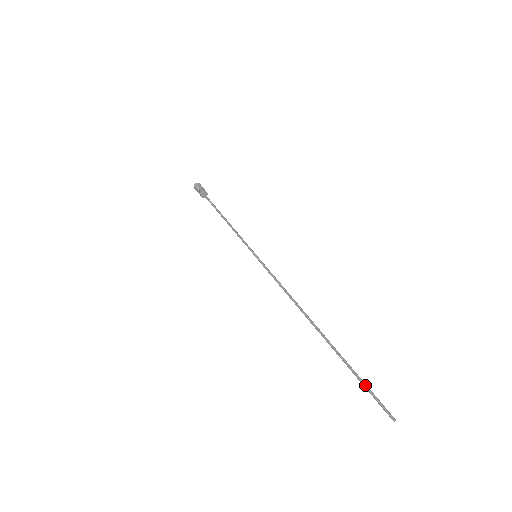
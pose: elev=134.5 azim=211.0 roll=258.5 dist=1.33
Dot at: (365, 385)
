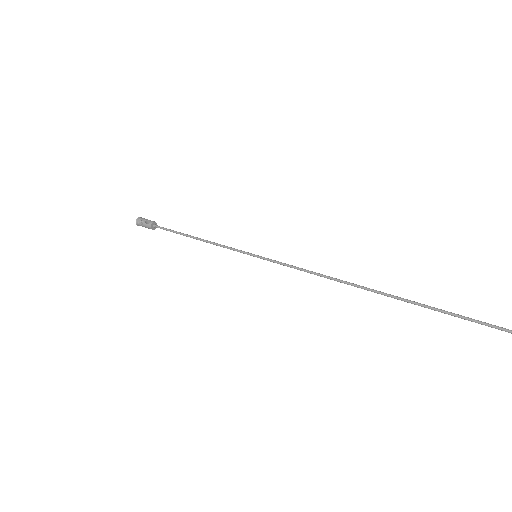
Dot at: (465, 317)
